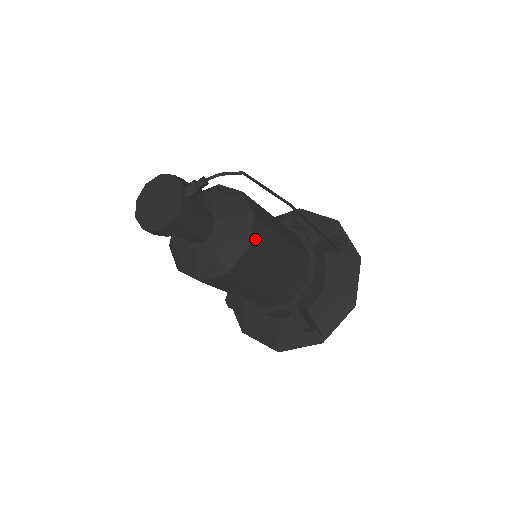
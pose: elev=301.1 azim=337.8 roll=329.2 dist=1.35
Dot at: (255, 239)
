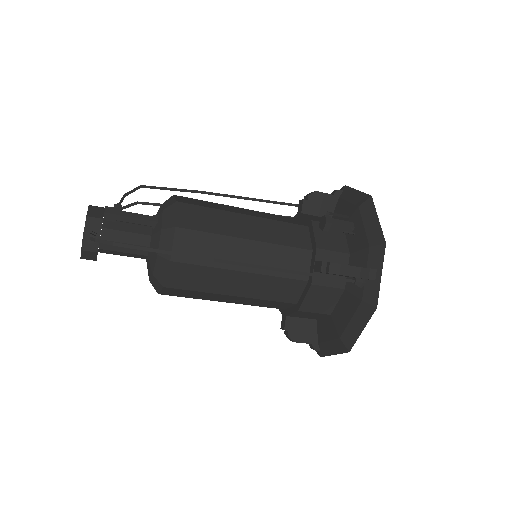
Dot at: (174, 279)
